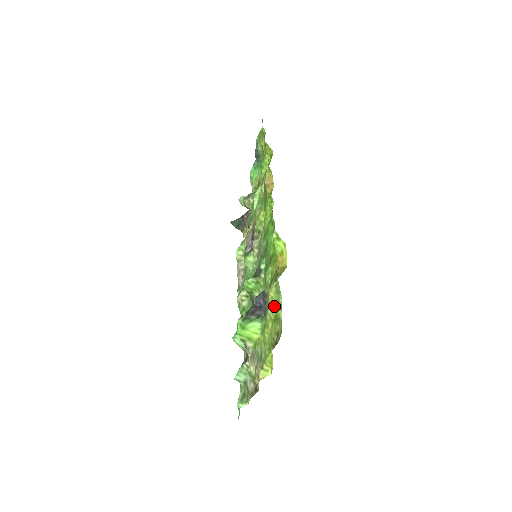
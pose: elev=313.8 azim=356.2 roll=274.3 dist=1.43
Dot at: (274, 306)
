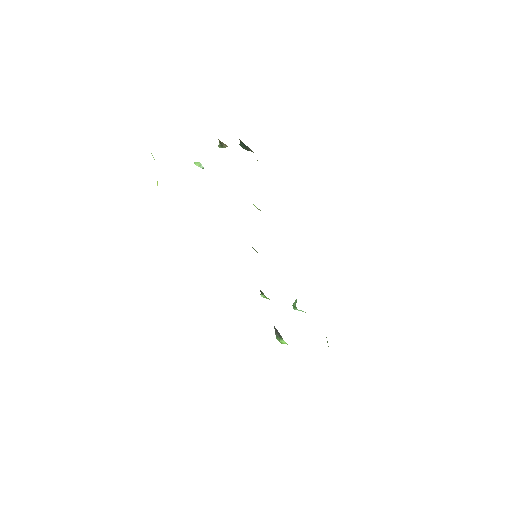
Dot at: occluded
